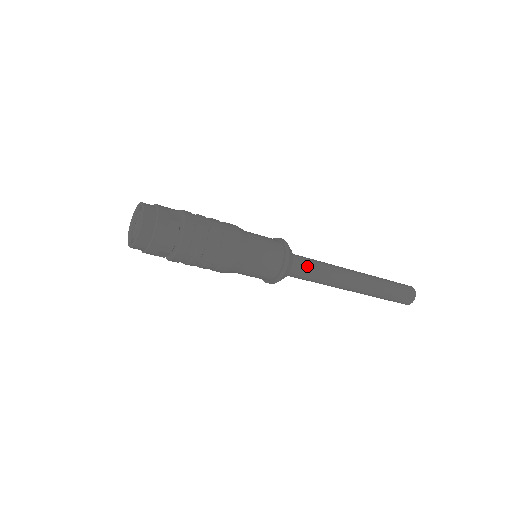
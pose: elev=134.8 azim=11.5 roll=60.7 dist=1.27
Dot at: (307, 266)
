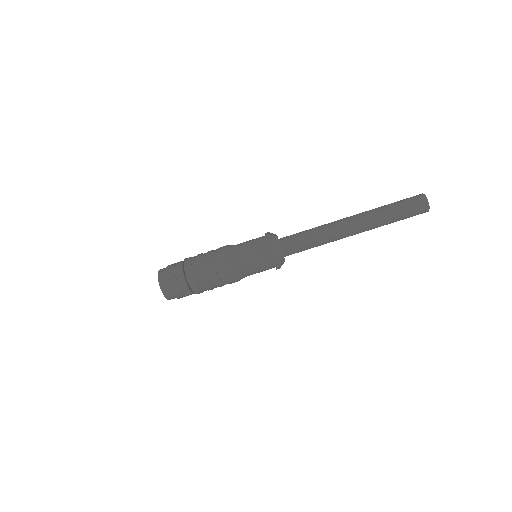
Dot at: (299, 247)
